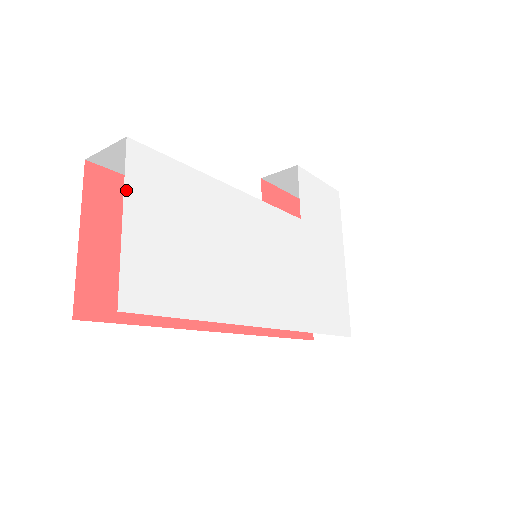
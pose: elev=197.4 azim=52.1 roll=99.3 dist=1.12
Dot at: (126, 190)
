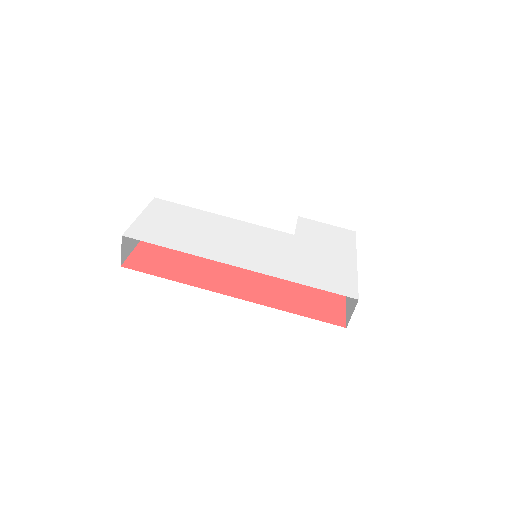
Dot at: (146, 209)
